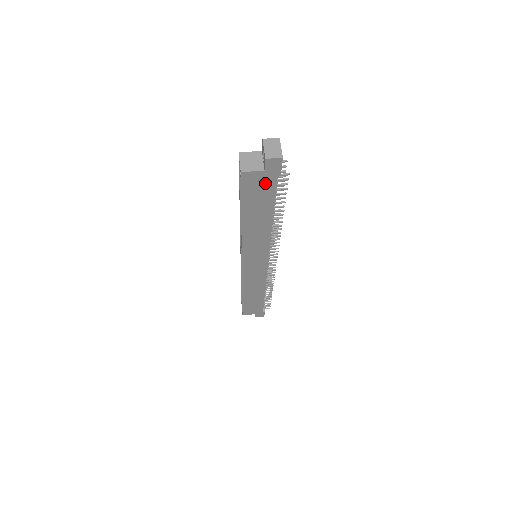
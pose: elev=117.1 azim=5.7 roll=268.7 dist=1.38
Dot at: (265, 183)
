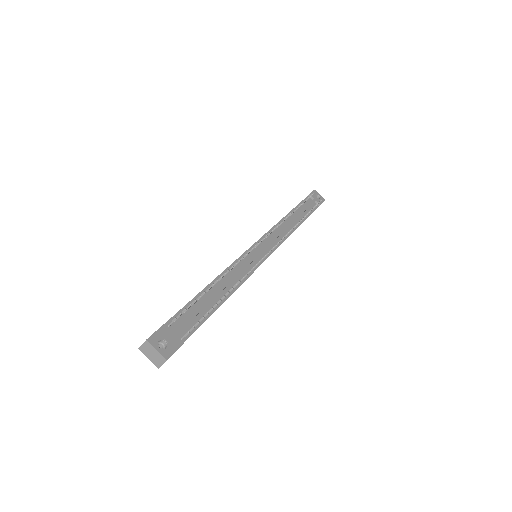
Dot at: occluded
